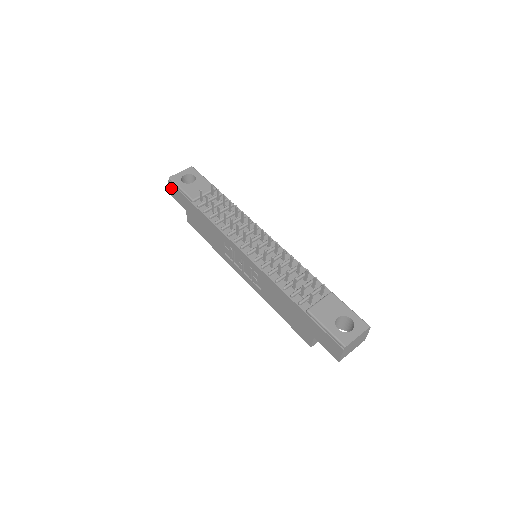
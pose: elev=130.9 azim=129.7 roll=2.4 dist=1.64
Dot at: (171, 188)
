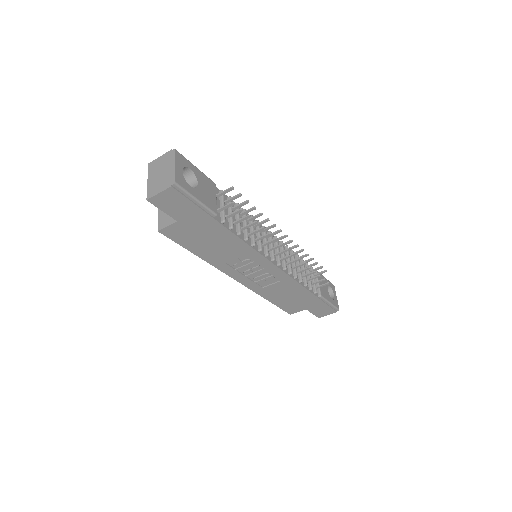
Dot at: (166, 195)
